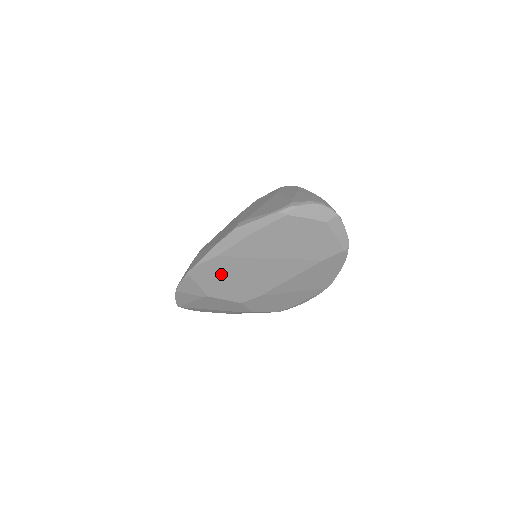
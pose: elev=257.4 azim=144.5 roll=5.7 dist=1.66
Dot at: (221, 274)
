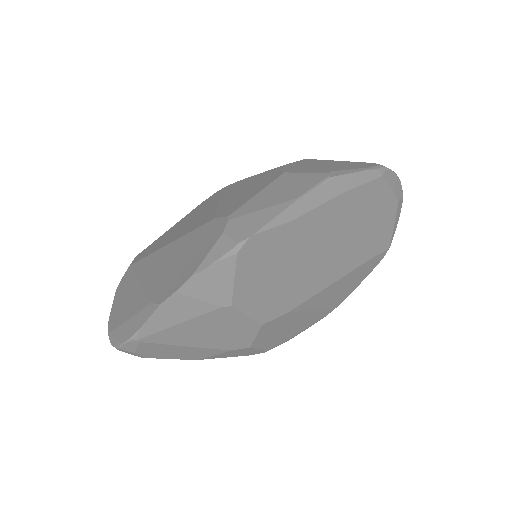
Dot at: (275, 260)
